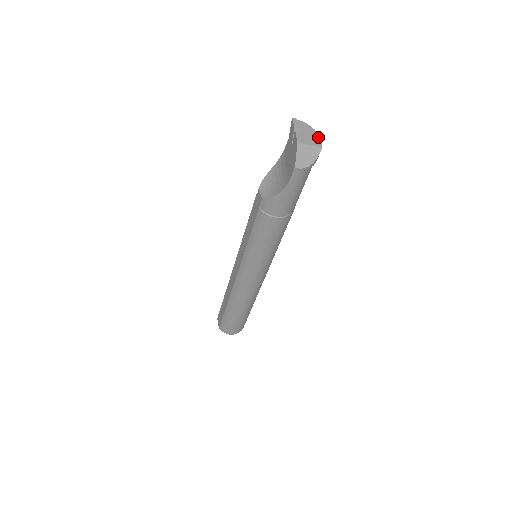
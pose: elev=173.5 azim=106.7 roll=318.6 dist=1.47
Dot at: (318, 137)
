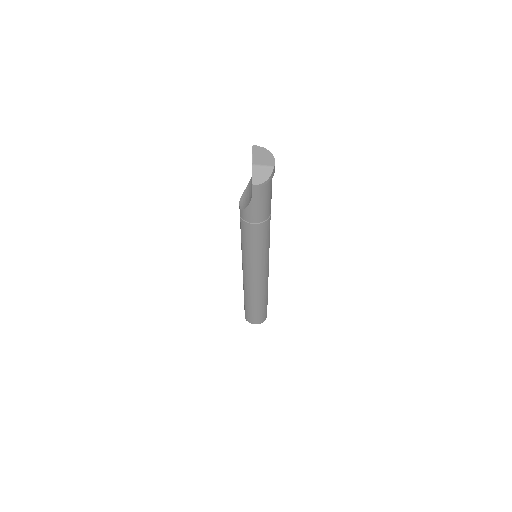
Dot at: (272, 158)
